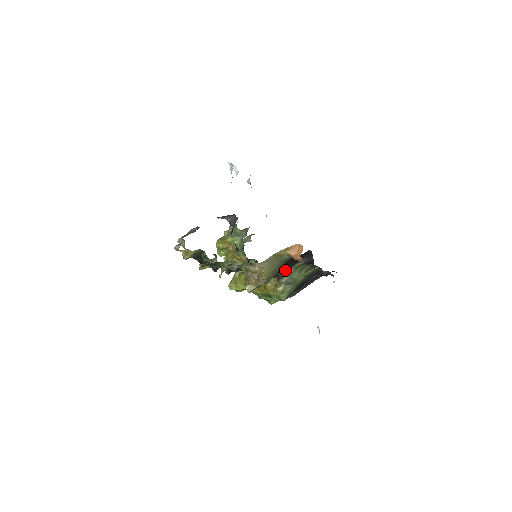
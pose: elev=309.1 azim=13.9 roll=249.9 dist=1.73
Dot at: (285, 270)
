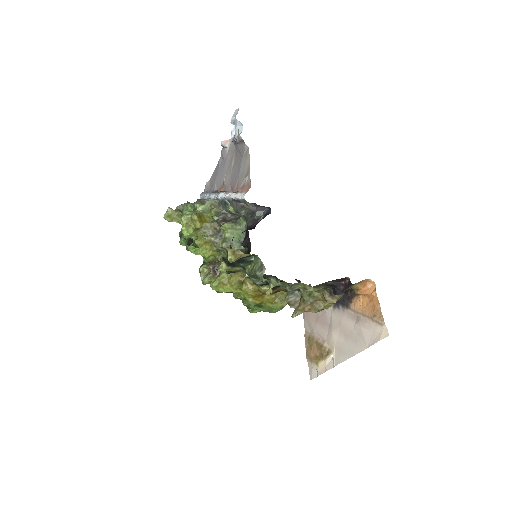
Dot at: occluded
